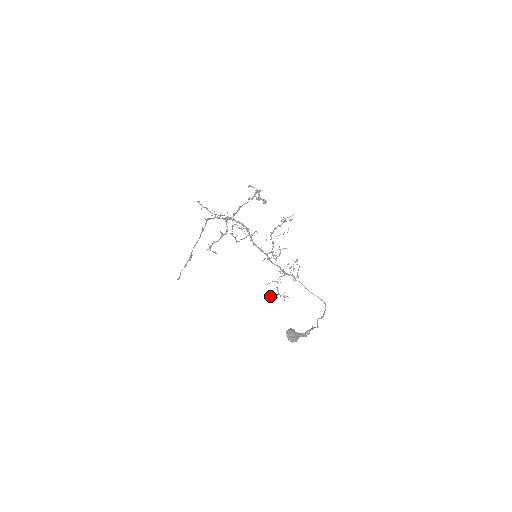
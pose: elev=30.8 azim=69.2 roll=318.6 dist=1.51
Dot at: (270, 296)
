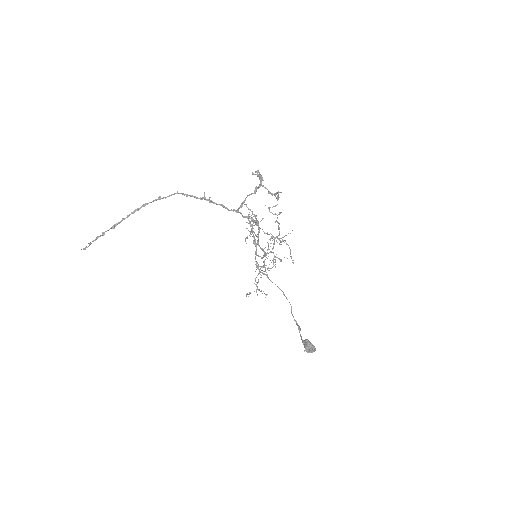
Dot at: occluded
